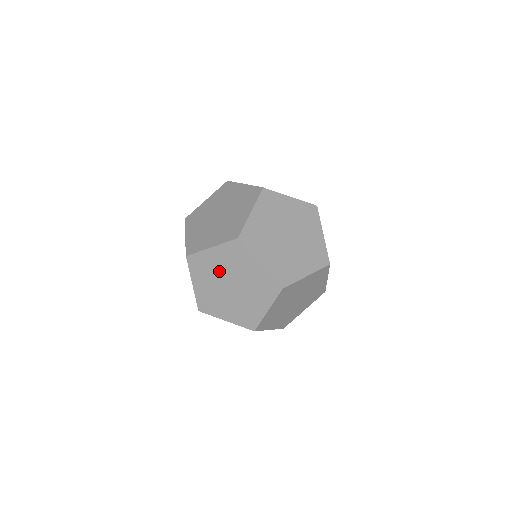
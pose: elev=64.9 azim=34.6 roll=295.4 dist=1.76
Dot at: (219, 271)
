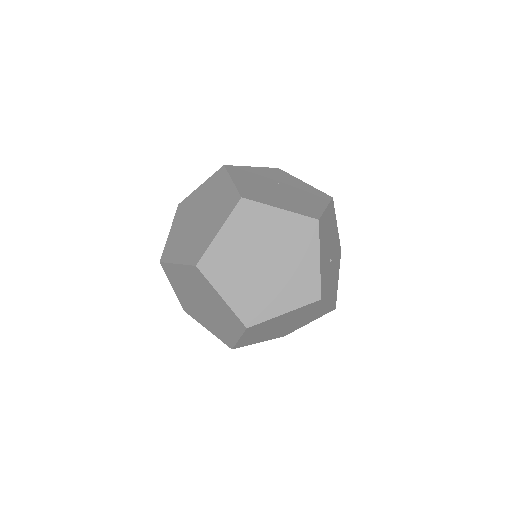
Dot at: (207, 297)
